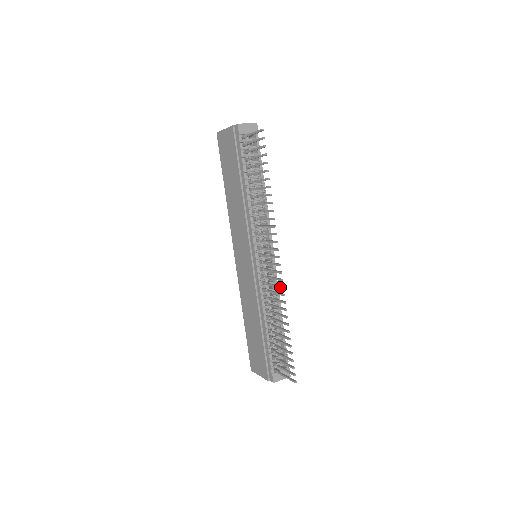
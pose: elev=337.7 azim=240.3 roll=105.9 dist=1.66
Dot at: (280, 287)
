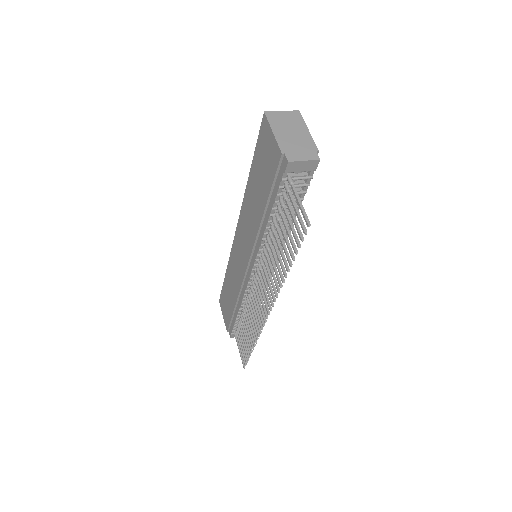
Dot at: (260, 325)
